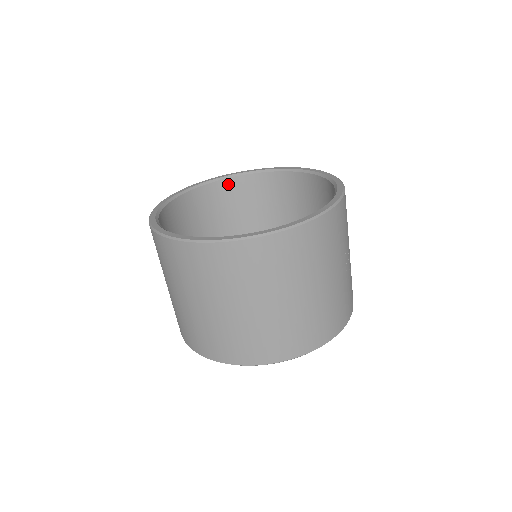
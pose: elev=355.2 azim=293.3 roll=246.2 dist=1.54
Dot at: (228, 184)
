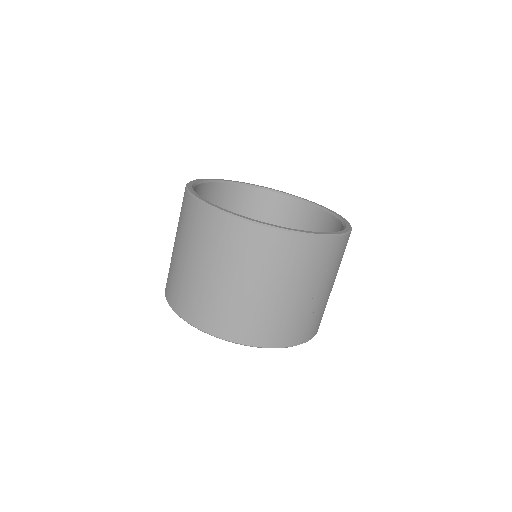
Dot at: (277, 198)
